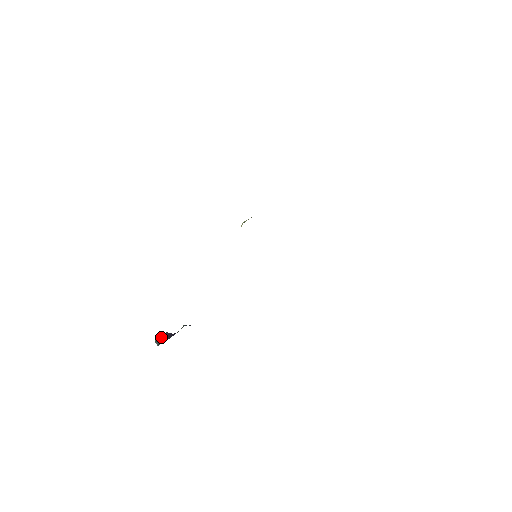
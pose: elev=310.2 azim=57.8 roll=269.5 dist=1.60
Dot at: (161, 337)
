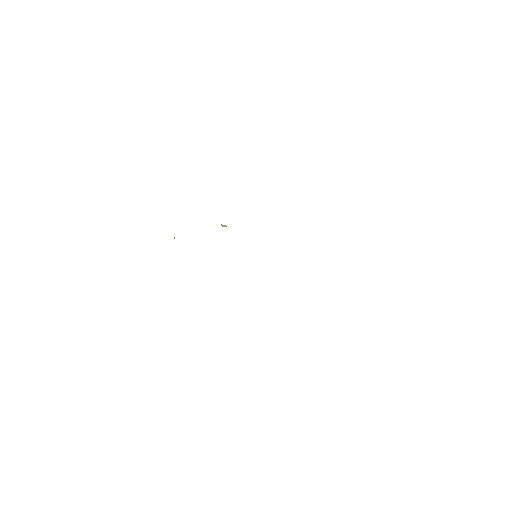
Dot at: occluded
